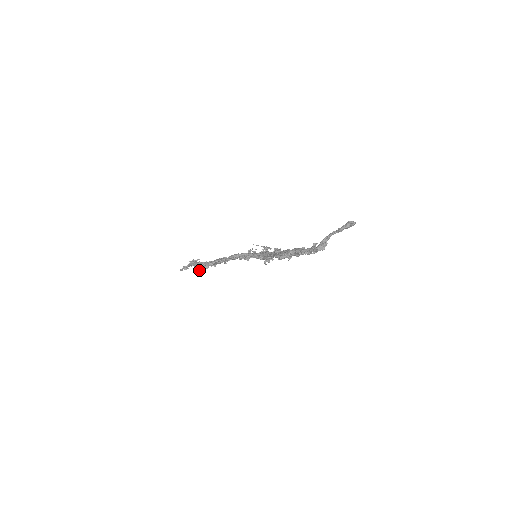
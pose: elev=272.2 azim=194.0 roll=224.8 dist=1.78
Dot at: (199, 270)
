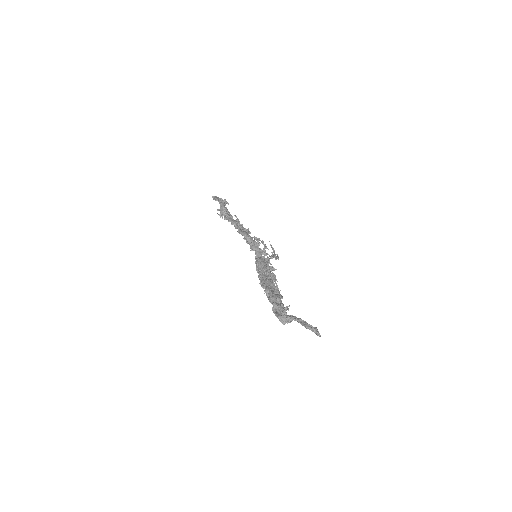
Dot at: (220, 213)
